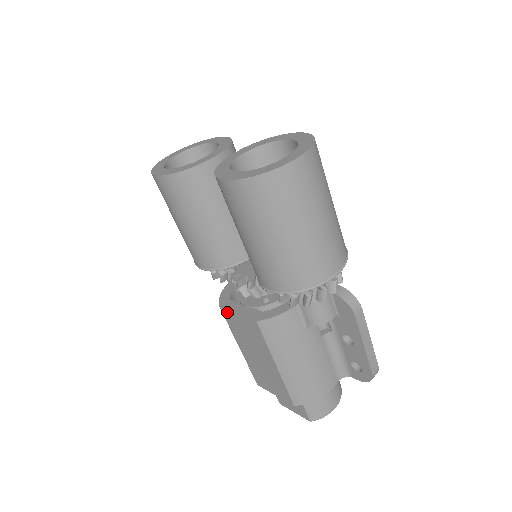
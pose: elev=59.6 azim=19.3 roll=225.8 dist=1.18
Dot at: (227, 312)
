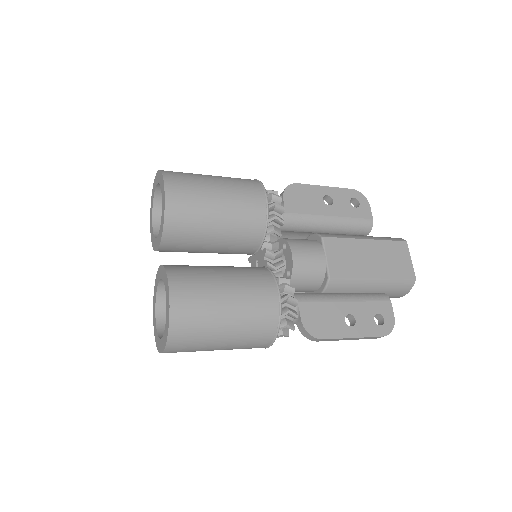
Dot at: occluded
